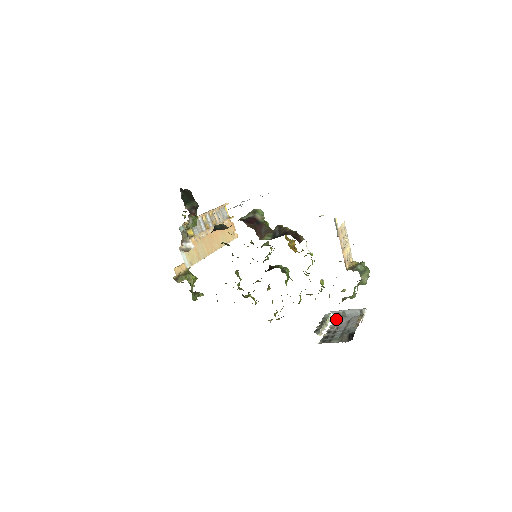
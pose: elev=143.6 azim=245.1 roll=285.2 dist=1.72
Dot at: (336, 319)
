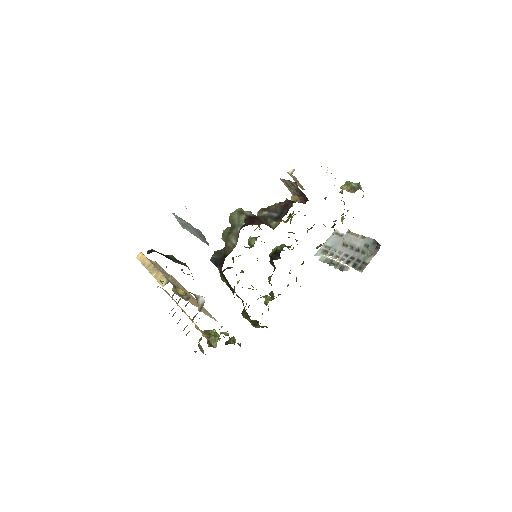
Dot at: (329, 254)
